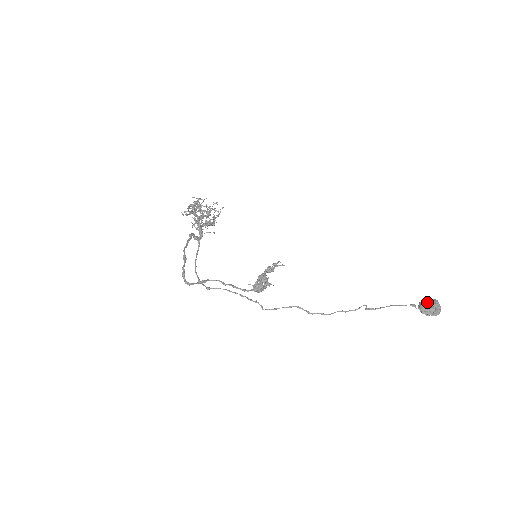
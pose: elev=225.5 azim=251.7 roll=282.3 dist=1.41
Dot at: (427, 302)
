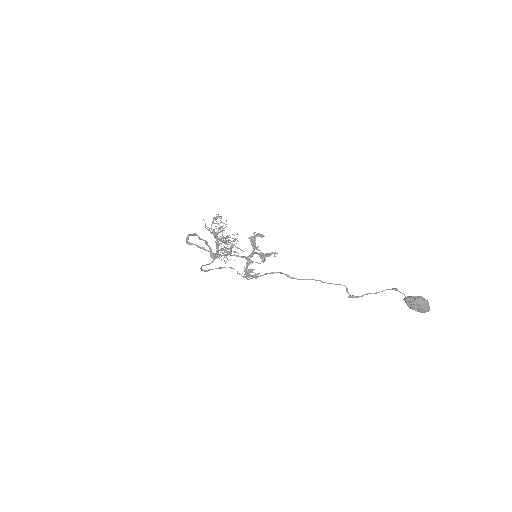
Dot at: (413, 296)
